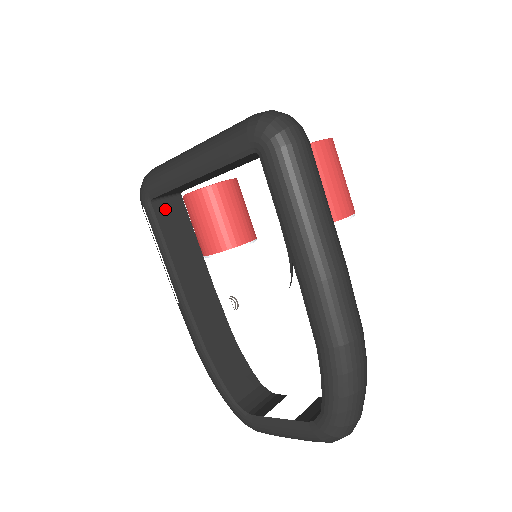
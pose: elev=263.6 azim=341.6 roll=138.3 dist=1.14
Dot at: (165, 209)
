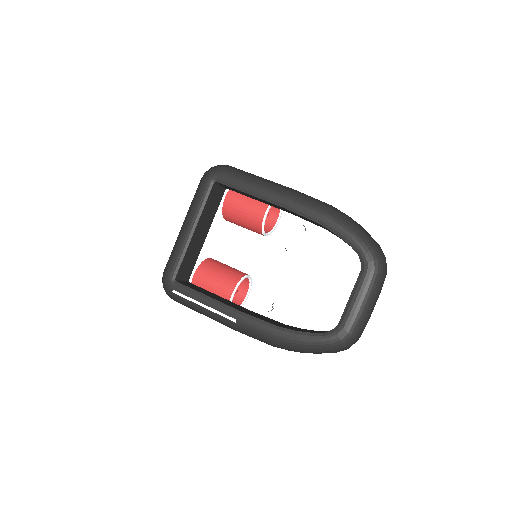
Dot at: (186, 284)
